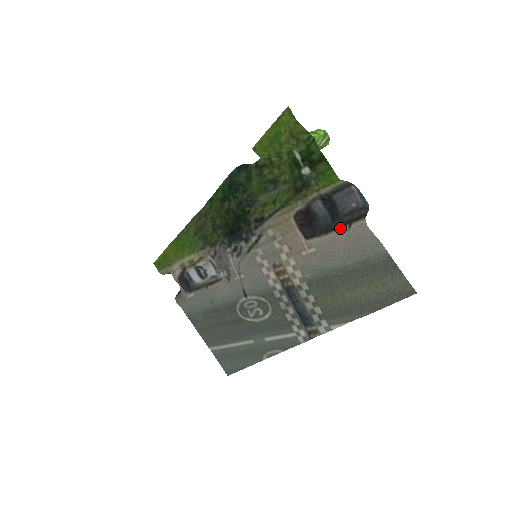
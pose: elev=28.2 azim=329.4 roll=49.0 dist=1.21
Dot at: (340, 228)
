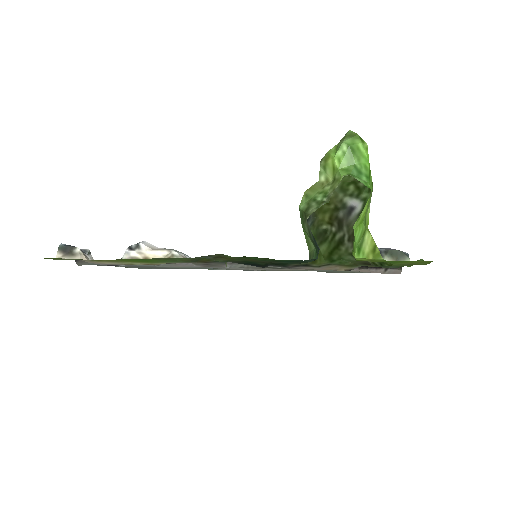
Dot at: (377, 269)
